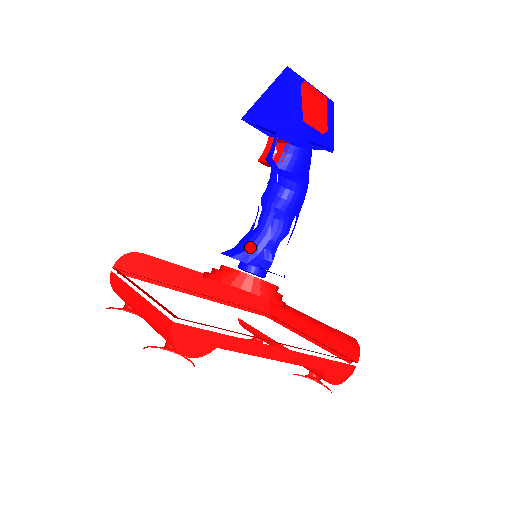
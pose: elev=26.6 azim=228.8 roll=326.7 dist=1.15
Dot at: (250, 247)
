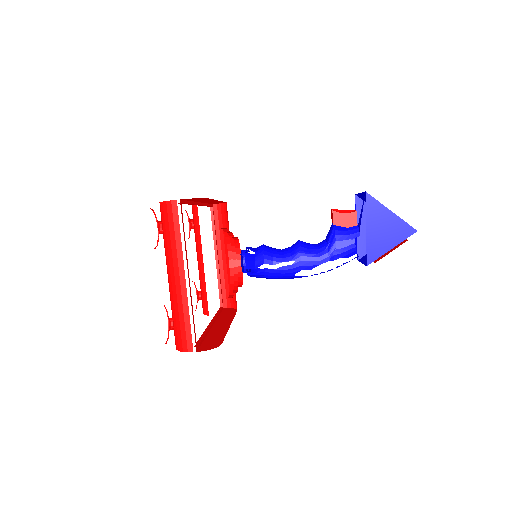
Dot at: (261, 273)
